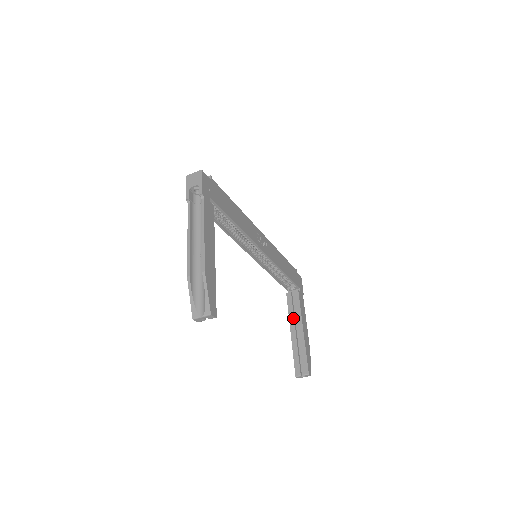
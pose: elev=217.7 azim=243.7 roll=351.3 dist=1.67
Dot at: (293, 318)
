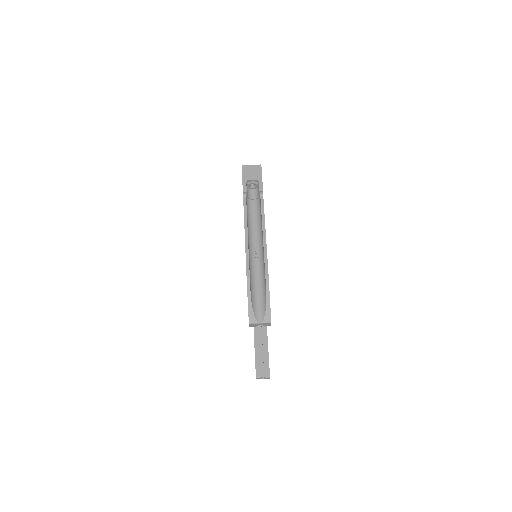
Dot at: occluded
